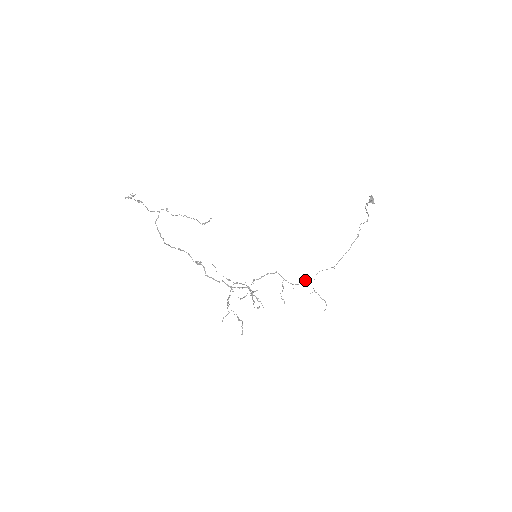
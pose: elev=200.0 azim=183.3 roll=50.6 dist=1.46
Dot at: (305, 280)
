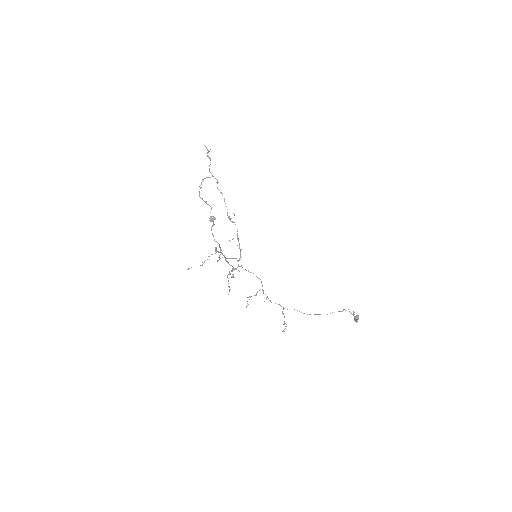
Dot at: (279, 304)
